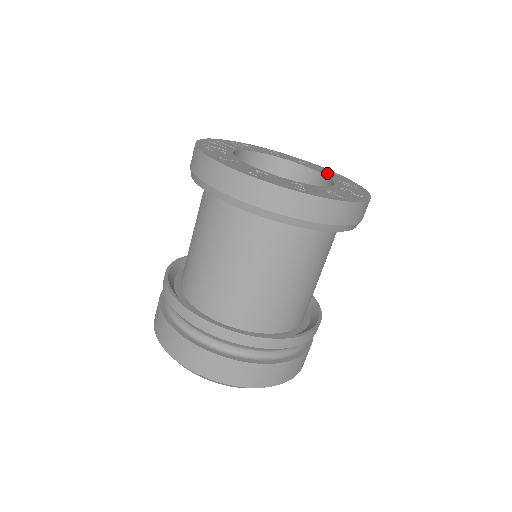
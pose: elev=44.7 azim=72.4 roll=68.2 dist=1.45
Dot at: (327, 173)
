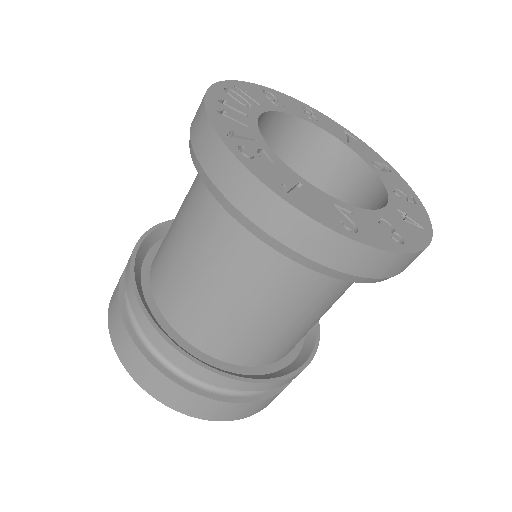
Dot at: (346, 138)
